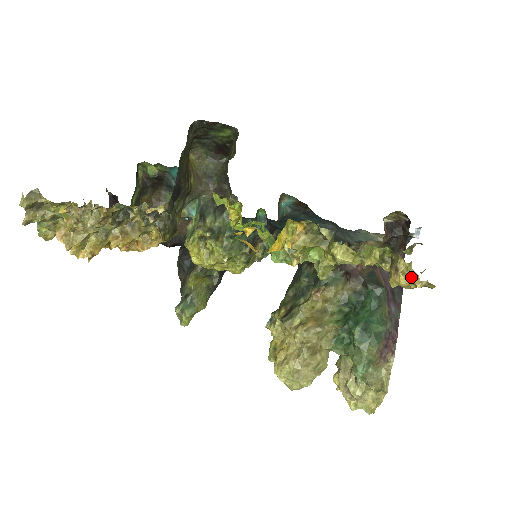
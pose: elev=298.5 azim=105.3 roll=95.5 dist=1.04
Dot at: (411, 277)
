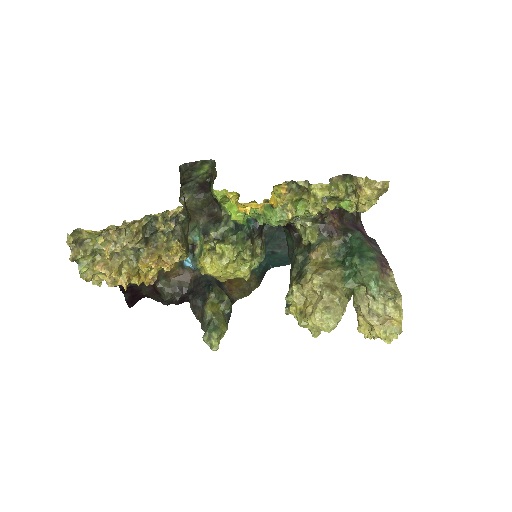
Dot at: (371, 184)
